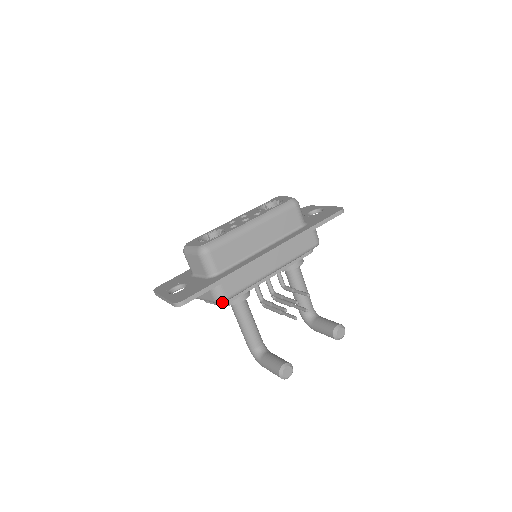
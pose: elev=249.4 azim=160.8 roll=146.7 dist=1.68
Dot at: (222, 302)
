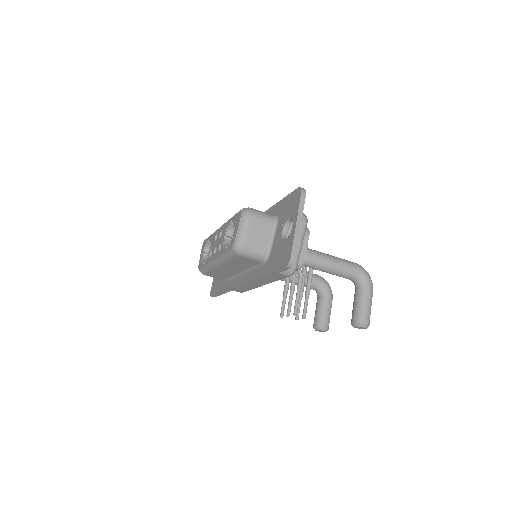
Dot at: occluded
